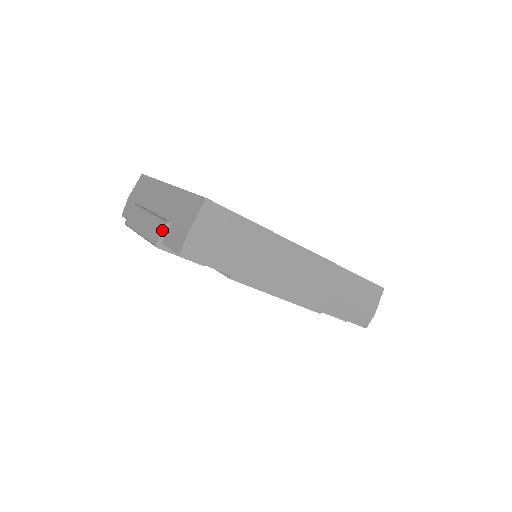
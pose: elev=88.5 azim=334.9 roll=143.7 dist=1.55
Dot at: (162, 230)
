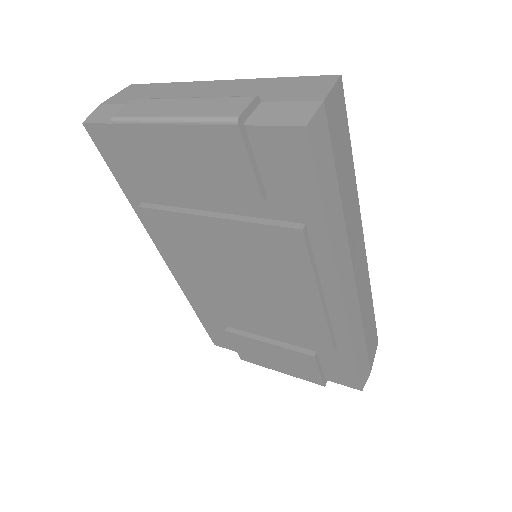
Dot at: (250, 102)
